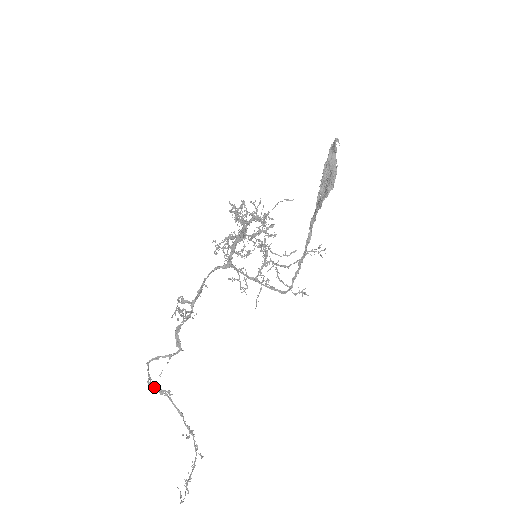
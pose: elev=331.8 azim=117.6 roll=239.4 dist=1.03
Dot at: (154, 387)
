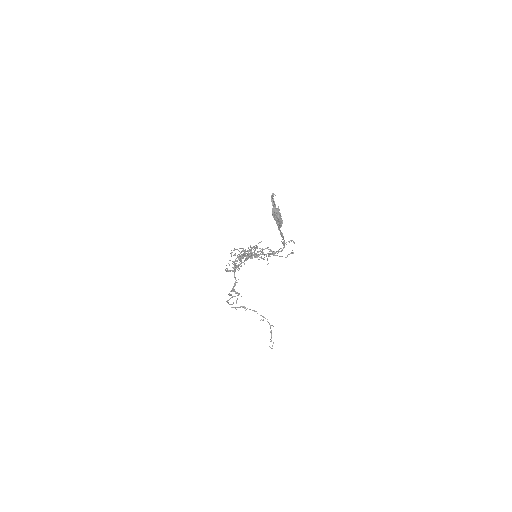
Dot at: occluded
